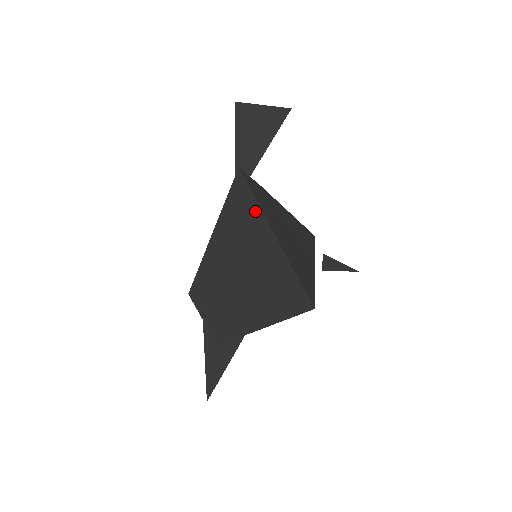
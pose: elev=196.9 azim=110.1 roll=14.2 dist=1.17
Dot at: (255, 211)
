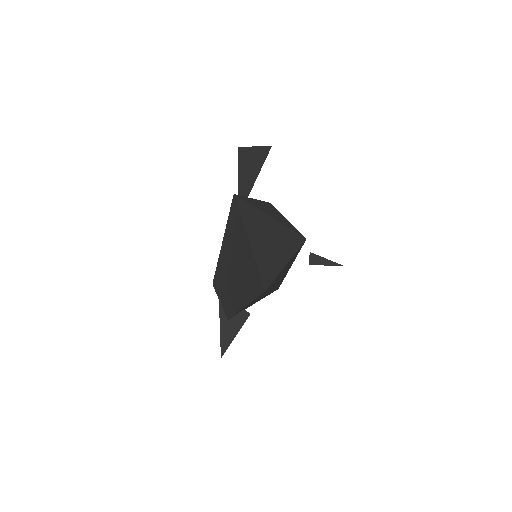
Dot at: (240, 224)
